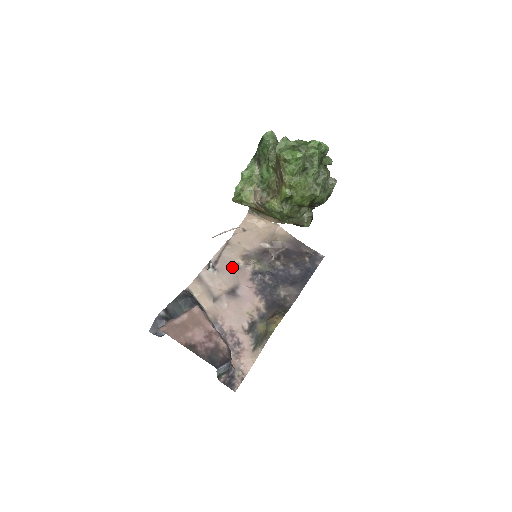
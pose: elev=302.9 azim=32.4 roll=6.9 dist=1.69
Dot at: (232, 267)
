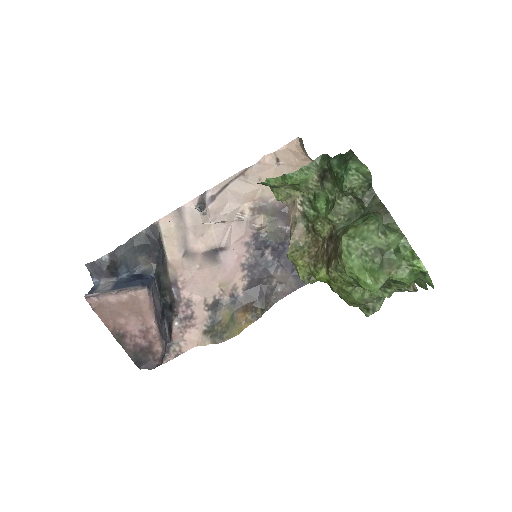
Dot at: (231, 215)
